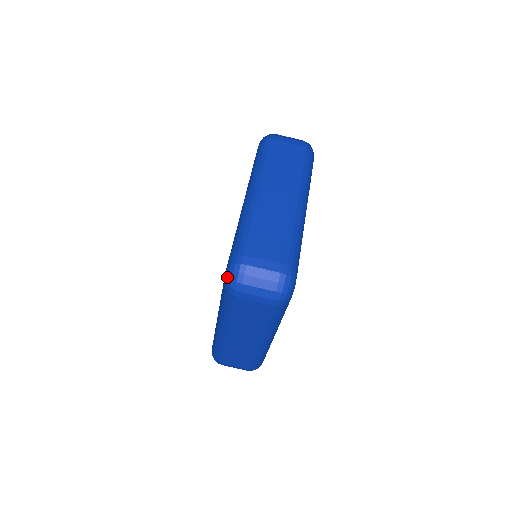
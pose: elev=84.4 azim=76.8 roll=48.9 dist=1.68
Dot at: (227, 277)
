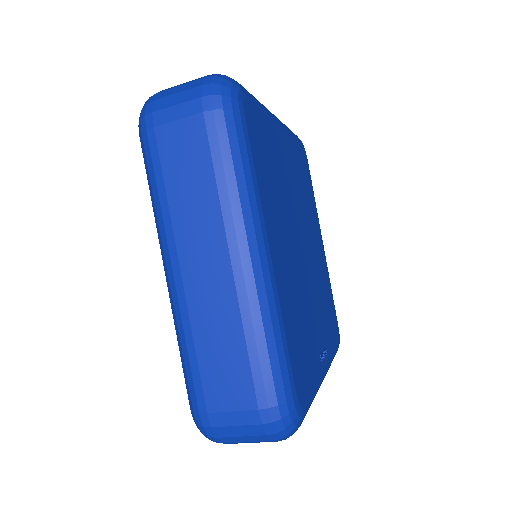
Dot at: occluded
